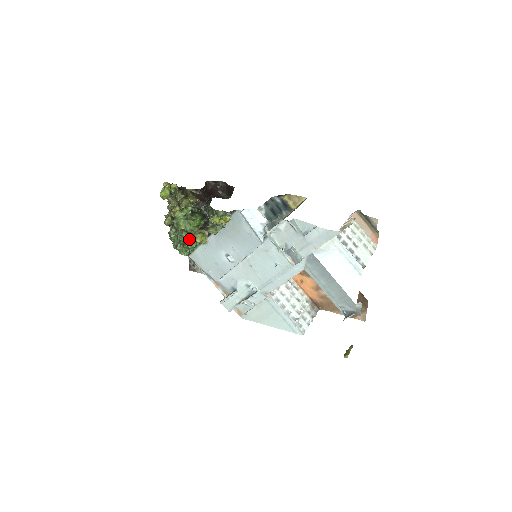
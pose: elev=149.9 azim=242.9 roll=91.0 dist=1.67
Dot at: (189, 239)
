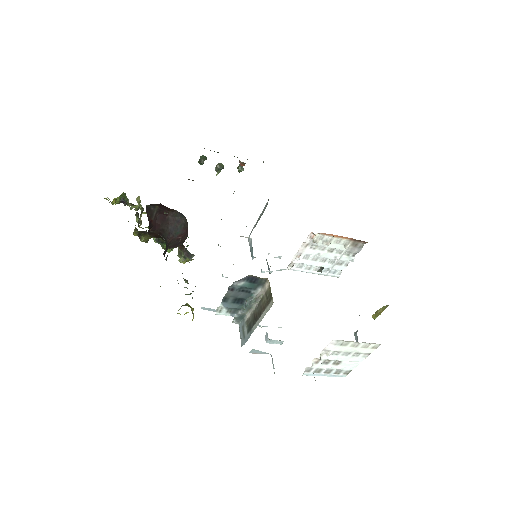
Dot at: occluded
